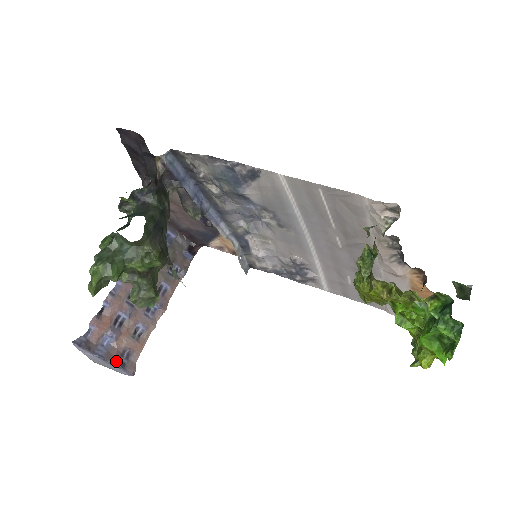
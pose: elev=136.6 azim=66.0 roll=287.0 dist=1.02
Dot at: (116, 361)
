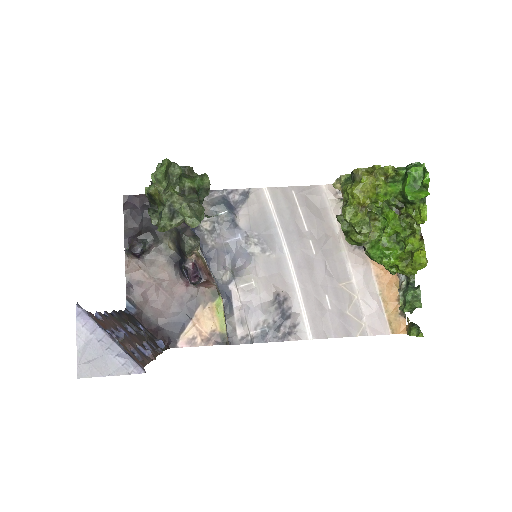
Dot at: (122, 350)
